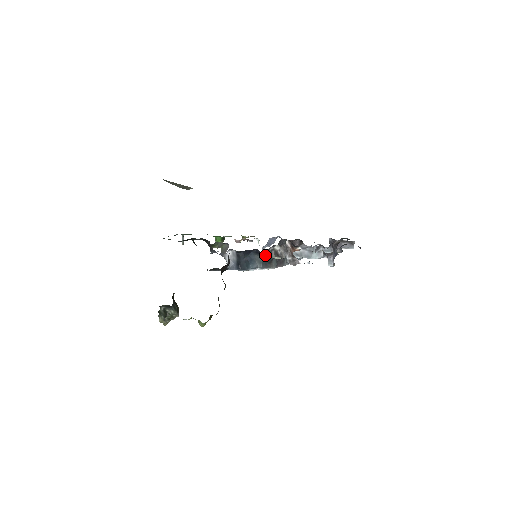
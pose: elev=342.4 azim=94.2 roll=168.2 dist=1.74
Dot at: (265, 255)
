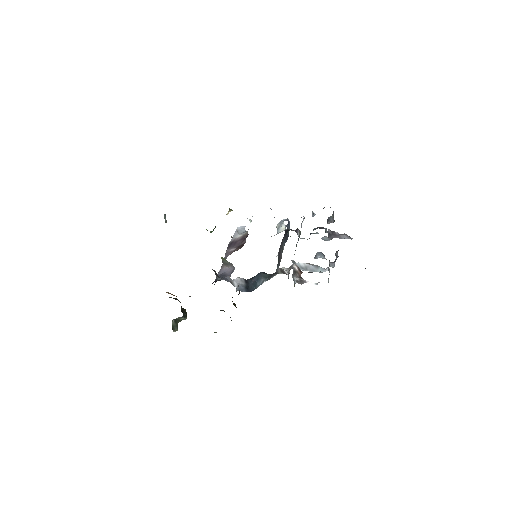
Dot at: occluded
